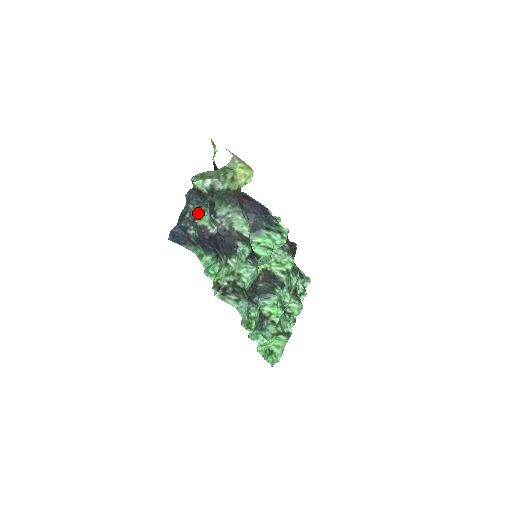
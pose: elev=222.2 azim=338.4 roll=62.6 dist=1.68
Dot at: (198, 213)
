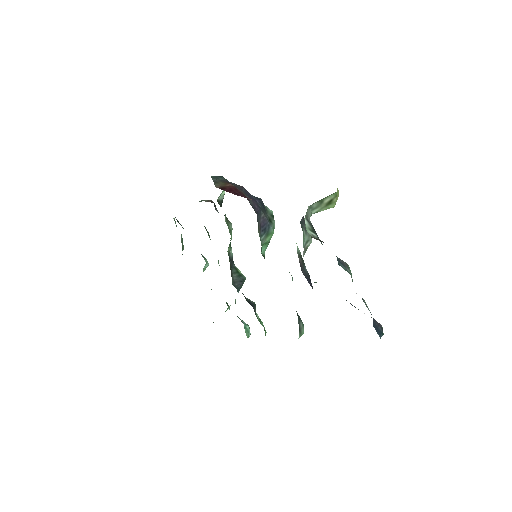
Dot at: occluded
